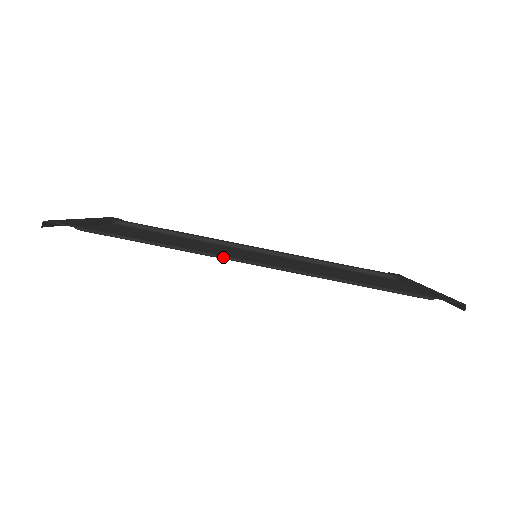
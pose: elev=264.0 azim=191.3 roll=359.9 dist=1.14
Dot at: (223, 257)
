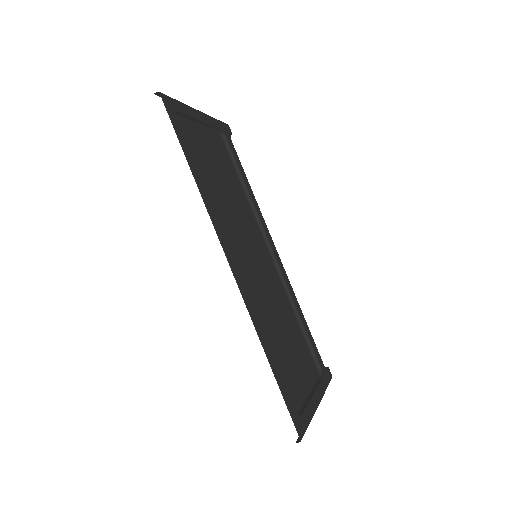
Dot at: (222, 235)
